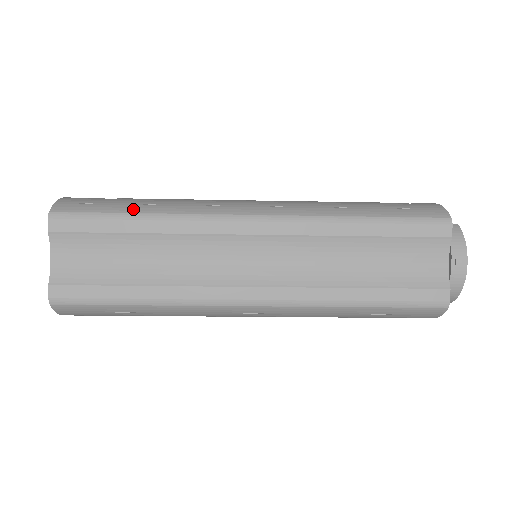
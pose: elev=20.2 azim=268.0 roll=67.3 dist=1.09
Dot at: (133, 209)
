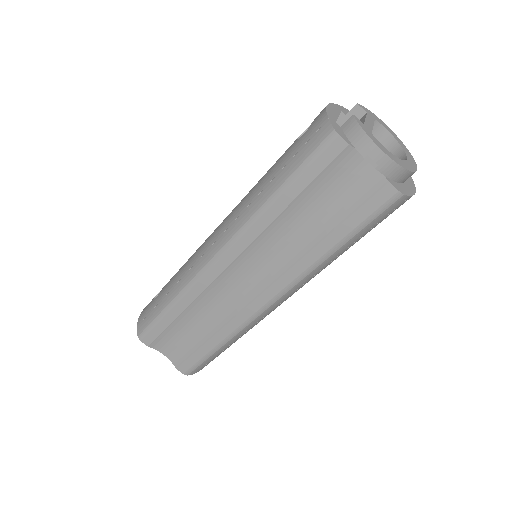
Dot at: (164, 304)
